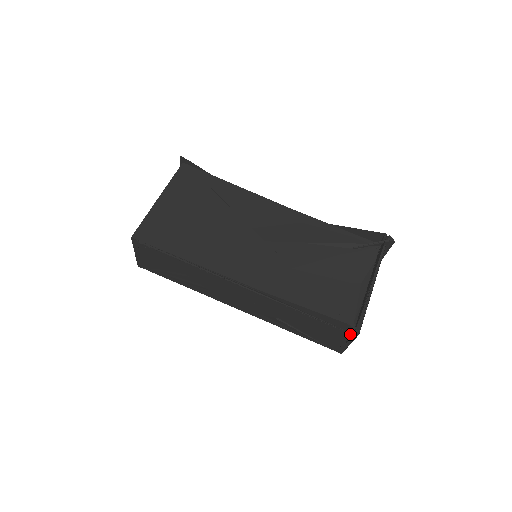
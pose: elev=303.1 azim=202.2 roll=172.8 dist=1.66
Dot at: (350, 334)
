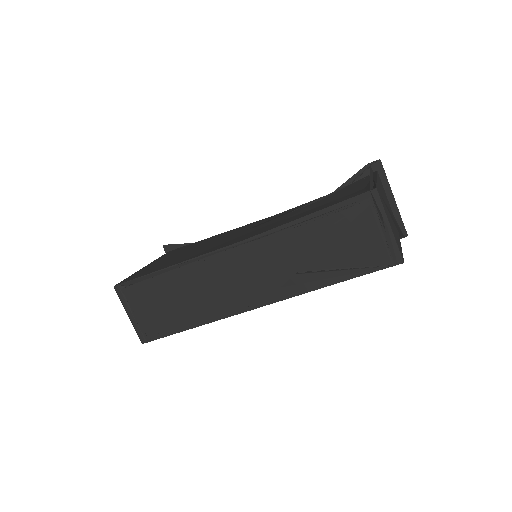
Dot at: (371, 201)
